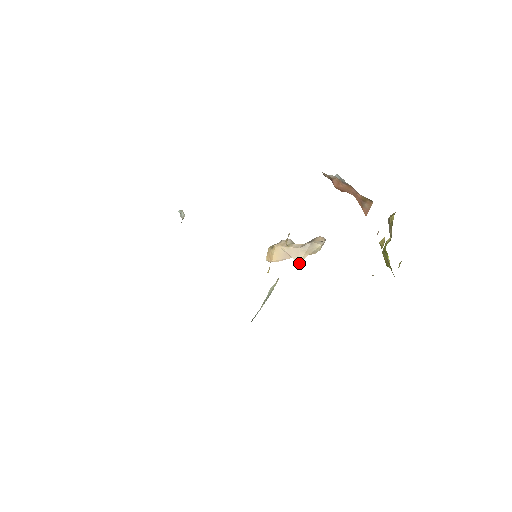
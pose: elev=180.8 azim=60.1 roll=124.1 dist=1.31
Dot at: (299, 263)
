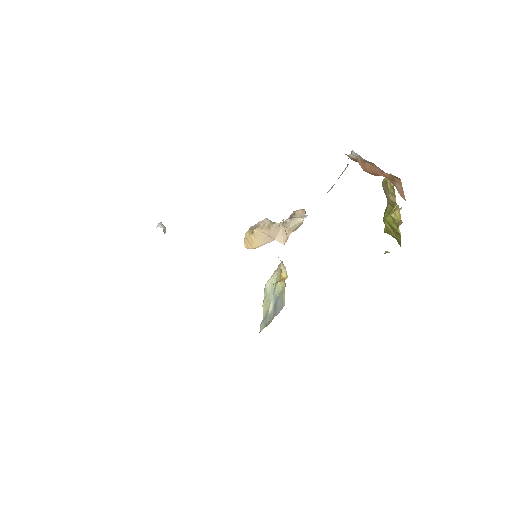
Dot at: (284, 244)
